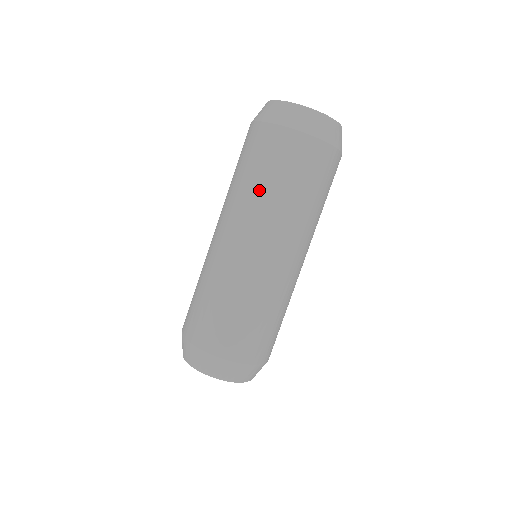
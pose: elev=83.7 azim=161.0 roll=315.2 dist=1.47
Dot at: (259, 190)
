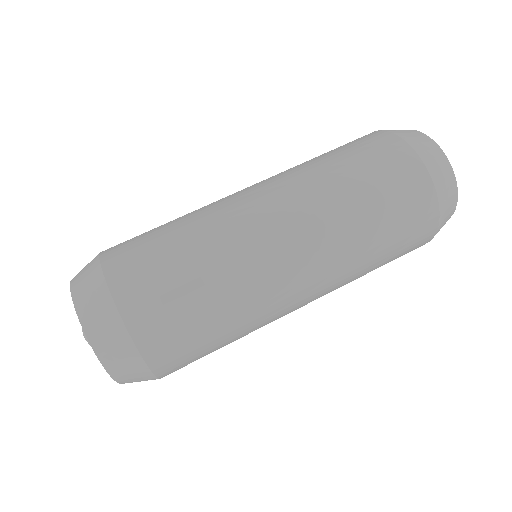
Dot at: (306, 161)
